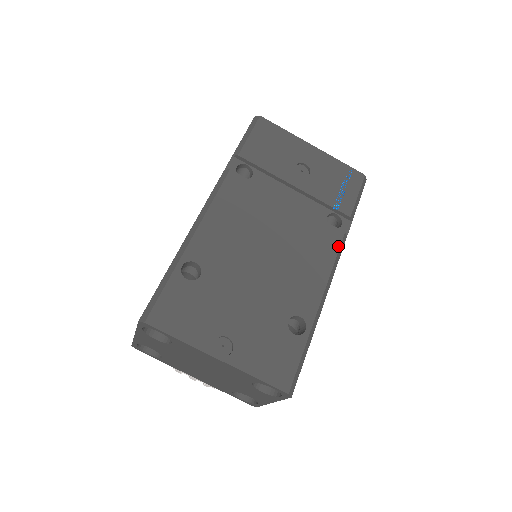
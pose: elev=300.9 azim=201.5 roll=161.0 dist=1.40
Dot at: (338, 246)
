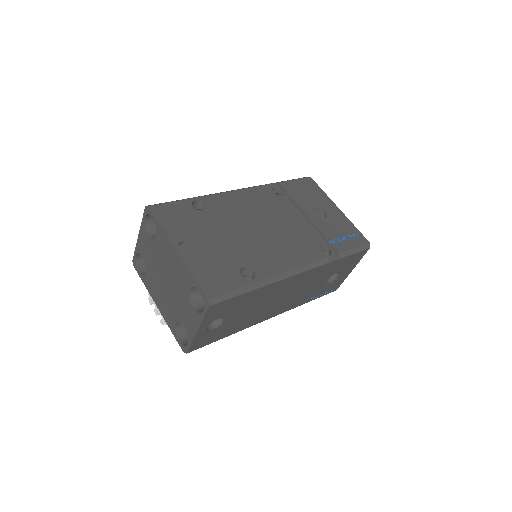
Dot at: (316, 260)
